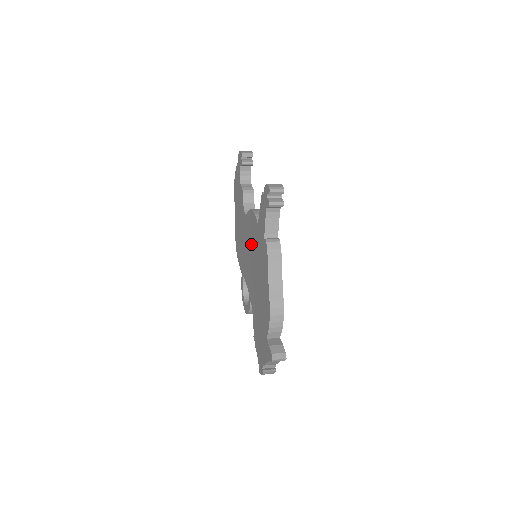
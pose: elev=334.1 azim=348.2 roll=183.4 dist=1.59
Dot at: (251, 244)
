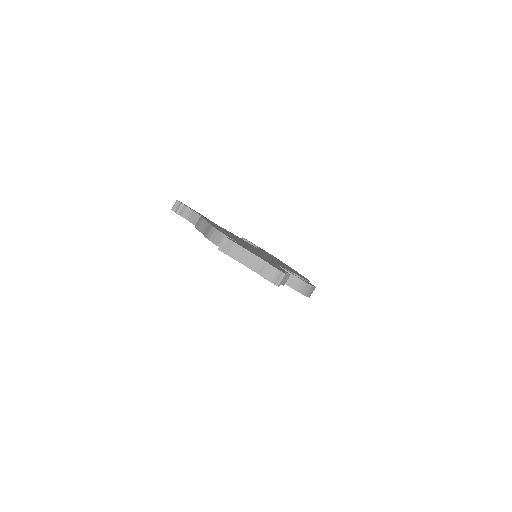
Dot at: occluded
